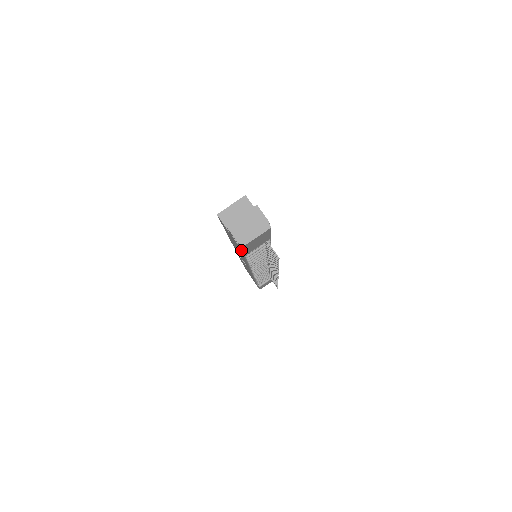
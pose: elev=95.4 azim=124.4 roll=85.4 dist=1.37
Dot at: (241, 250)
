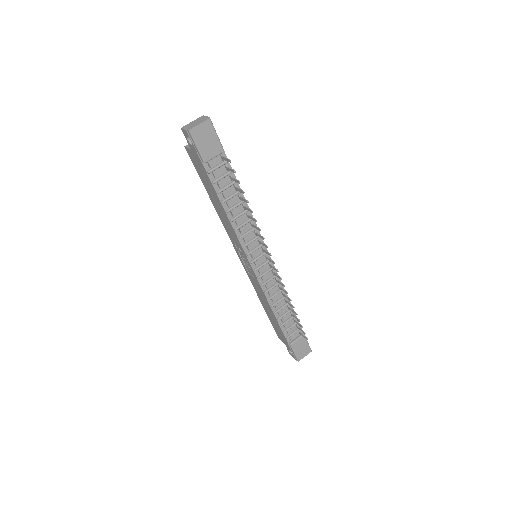
Dot at: (199, 157)
